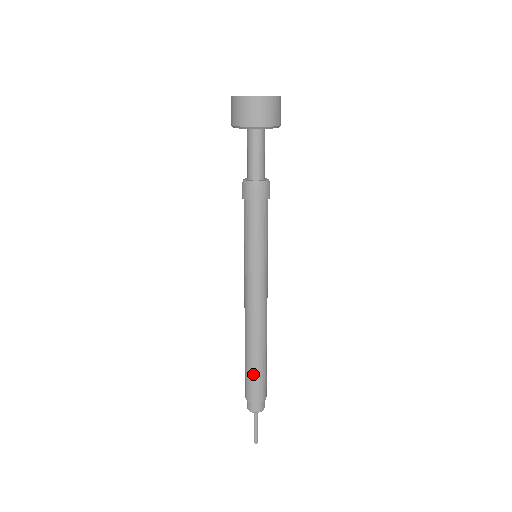
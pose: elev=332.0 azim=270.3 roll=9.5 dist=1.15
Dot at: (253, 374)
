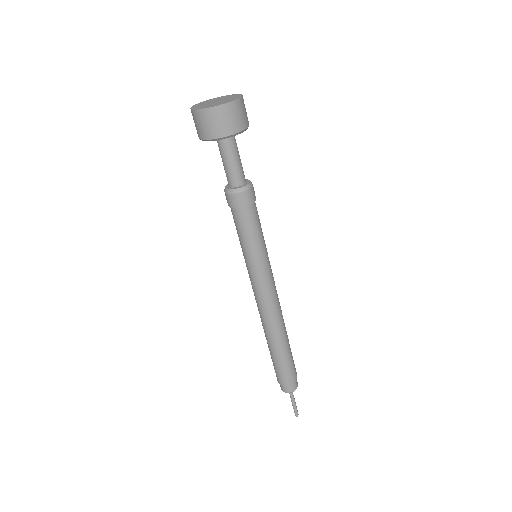
Dot at: (283, 361)
